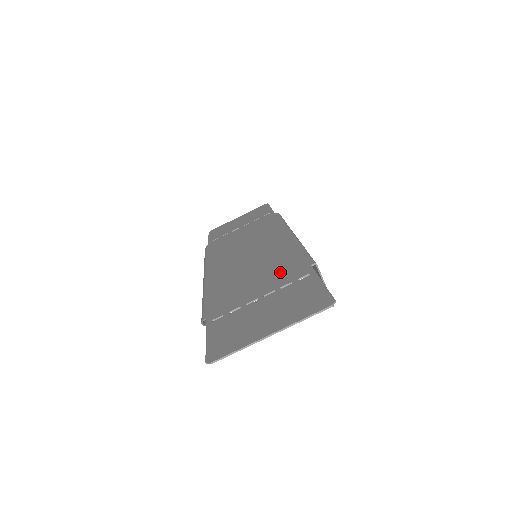
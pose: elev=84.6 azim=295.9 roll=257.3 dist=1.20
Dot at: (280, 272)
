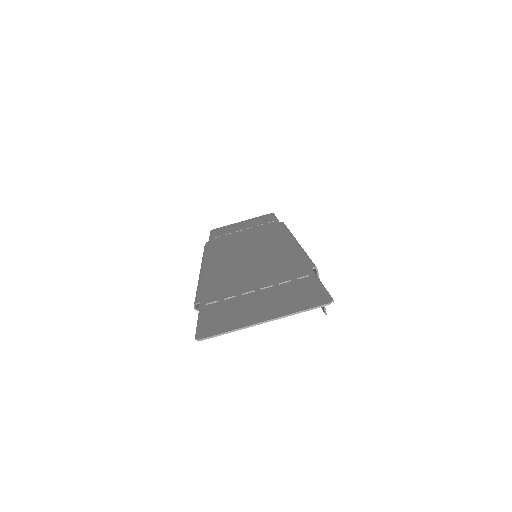
Dot at: (280, 270)
